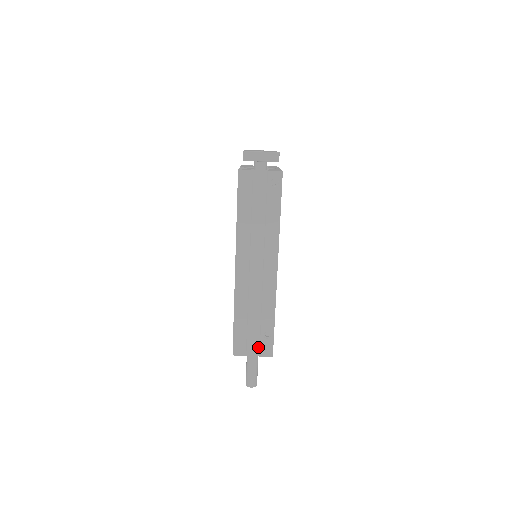
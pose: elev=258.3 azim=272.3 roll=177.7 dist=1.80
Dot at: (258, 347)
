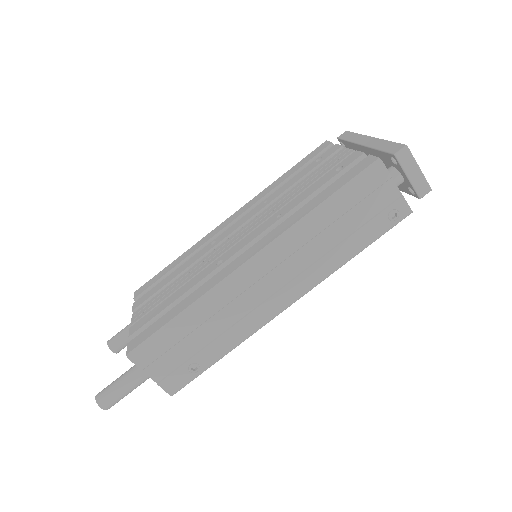
Dot at: (168, 372)
